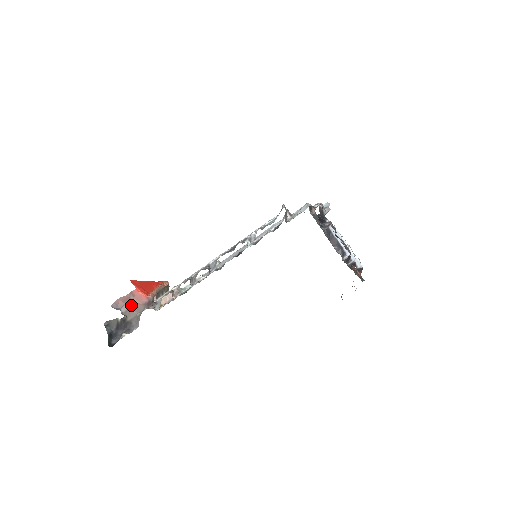
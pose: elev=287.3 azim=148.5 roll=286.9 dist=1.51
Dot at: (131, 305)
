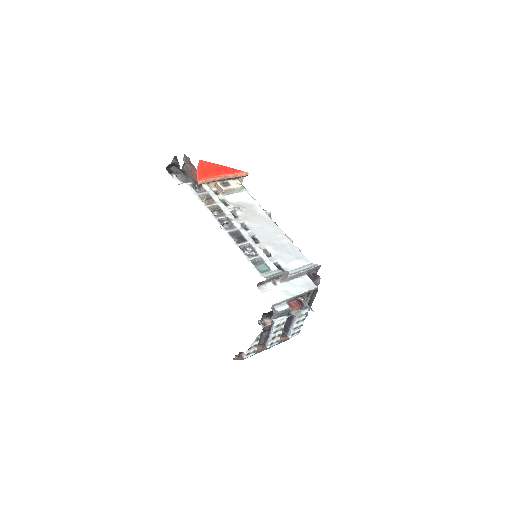
Dot at: (191, 170)
